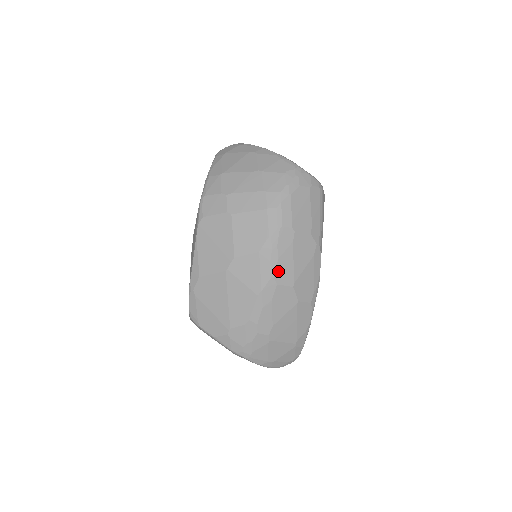
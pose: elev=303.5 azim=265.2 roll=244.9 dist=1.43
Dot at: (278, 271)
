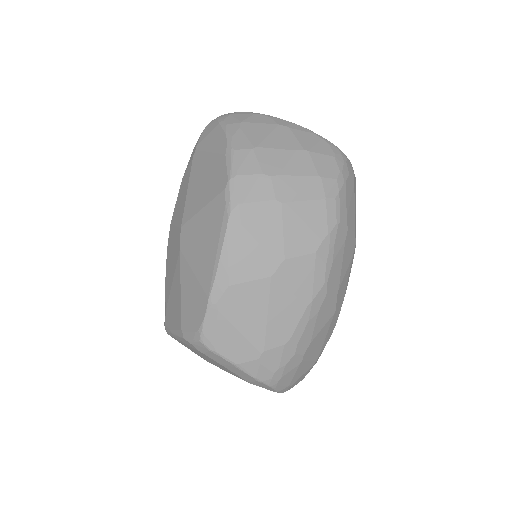
Dot at: (330, 276)
